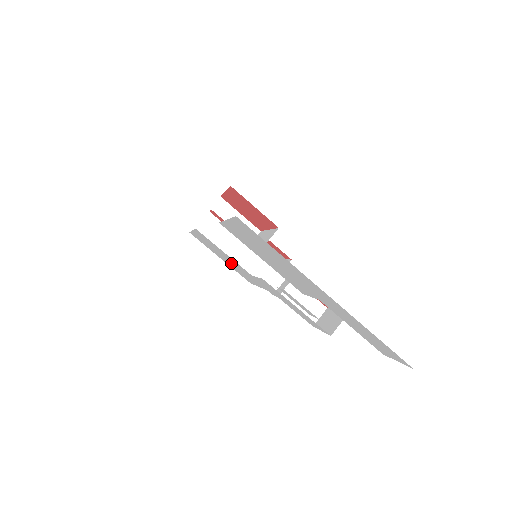
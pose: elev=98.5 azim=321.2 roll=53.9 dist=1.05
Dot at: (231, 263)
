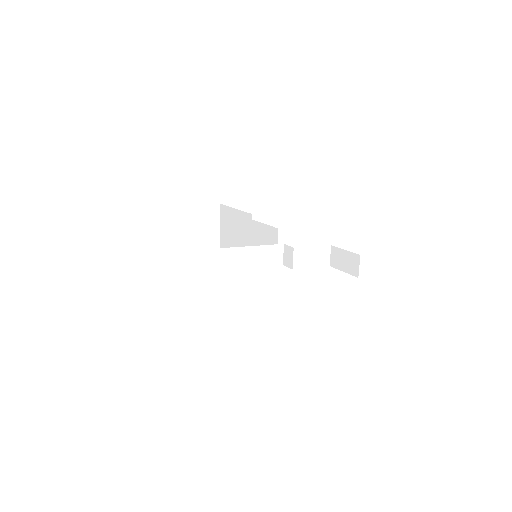
Dot at: occluded
